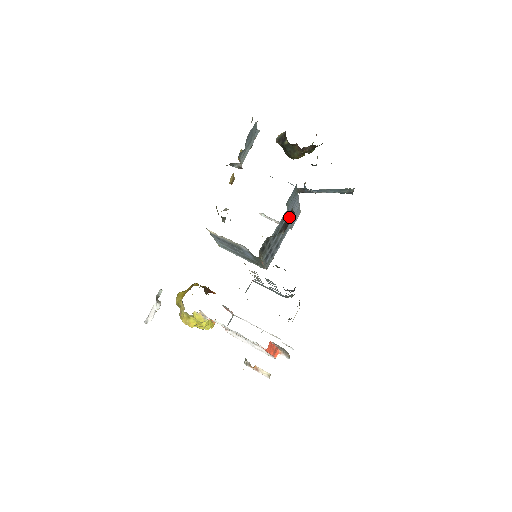
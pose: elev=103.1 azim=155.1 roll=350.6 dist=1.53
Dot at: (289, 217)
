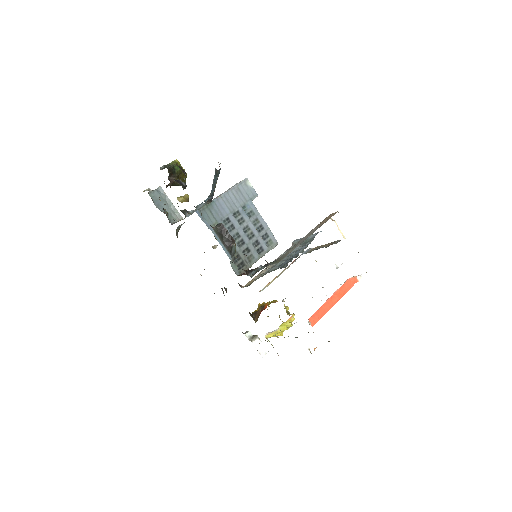
Dot at: (223, 233)
